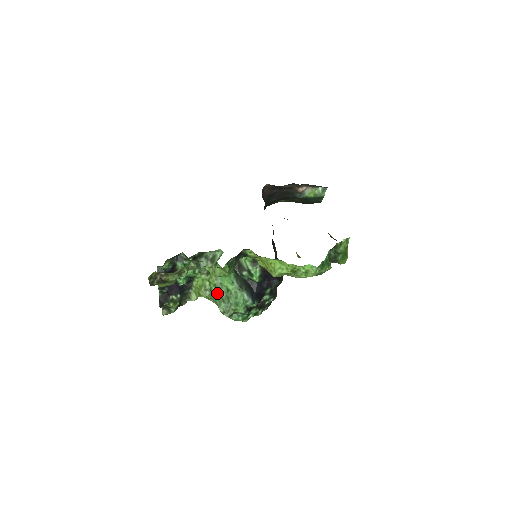
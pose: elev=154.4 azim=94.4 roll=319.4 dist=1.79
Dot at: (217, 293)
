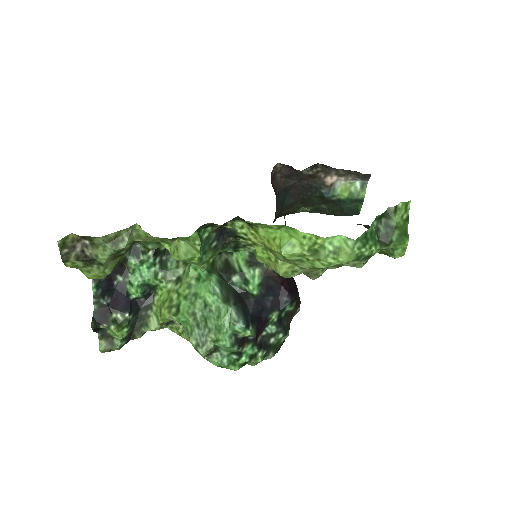
Dot at: (188, 311)
